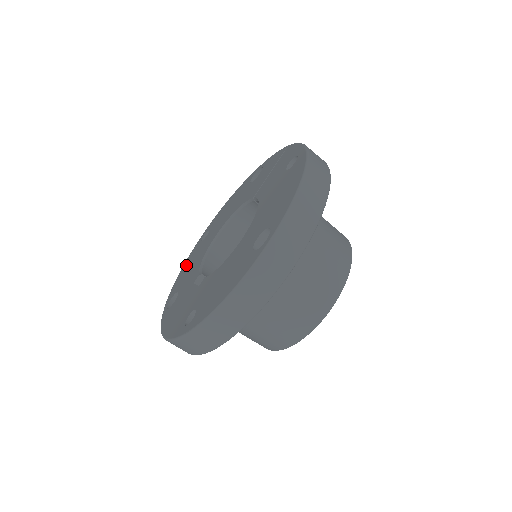
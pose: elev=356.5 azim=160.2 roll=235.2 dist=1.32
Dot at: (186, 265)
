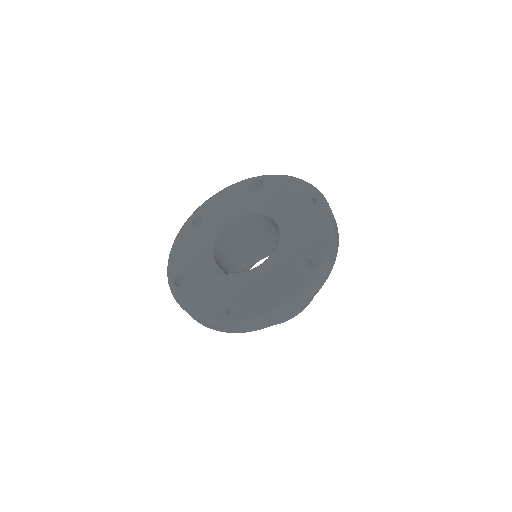
Dot at: (181, 244)
